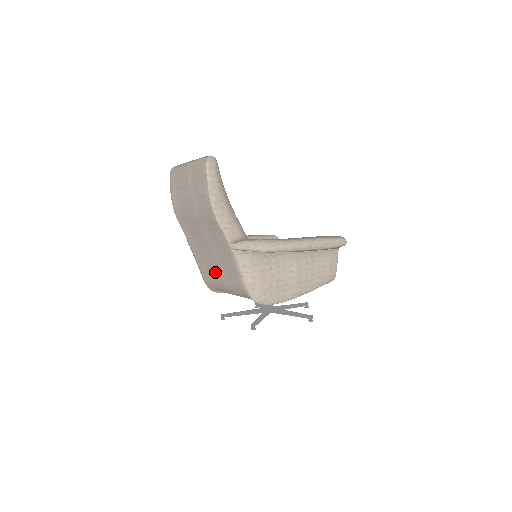
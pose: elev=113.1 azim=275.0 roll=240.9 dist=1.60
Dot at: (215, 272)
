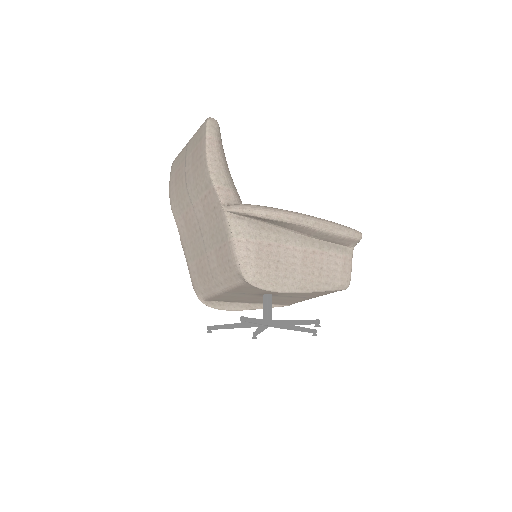
Dot at: (205, 262)
